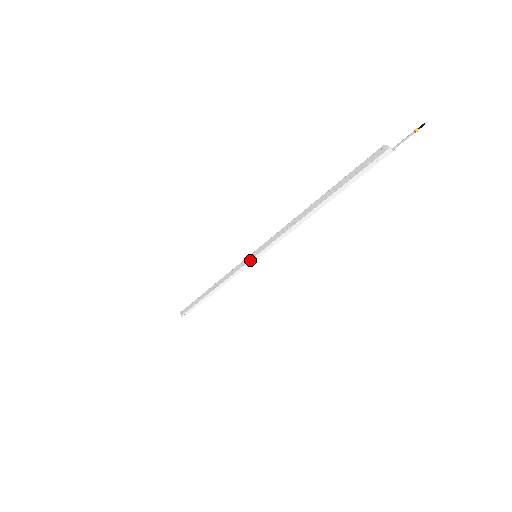
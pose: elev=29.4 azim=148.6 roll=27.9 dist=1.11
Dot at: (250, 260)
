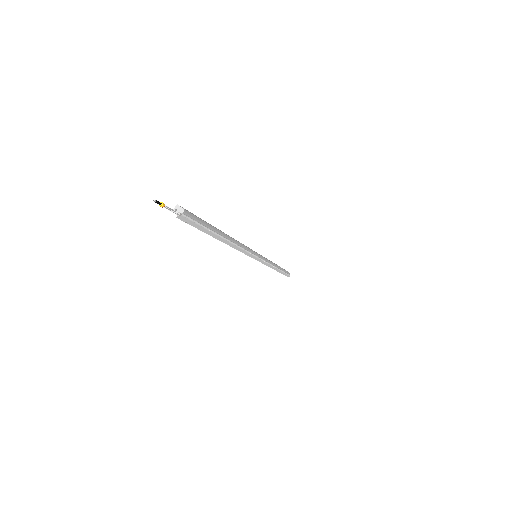
Dot at: occluded
